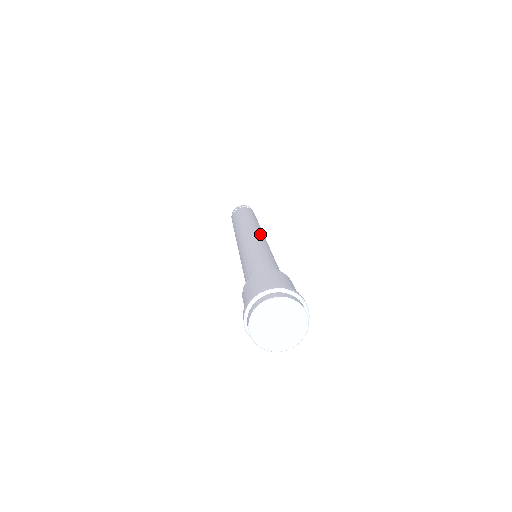
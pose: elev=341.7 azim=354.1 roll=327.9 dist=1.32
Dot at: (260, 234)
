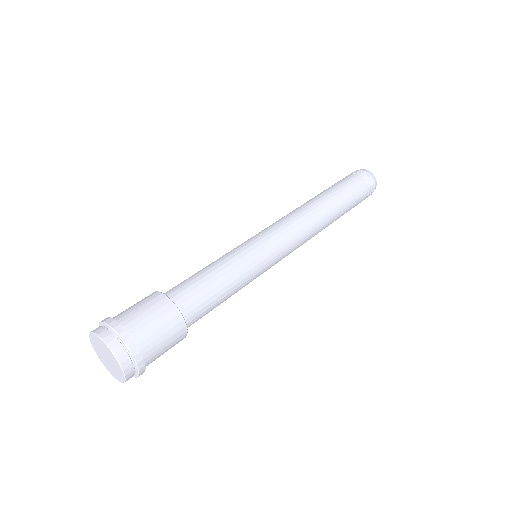
Dot at: (276, 225)
